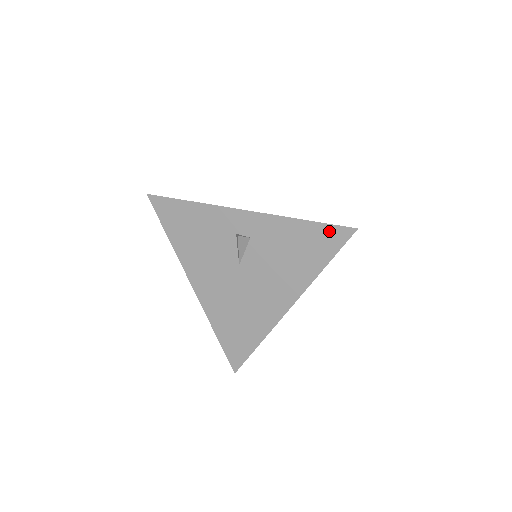
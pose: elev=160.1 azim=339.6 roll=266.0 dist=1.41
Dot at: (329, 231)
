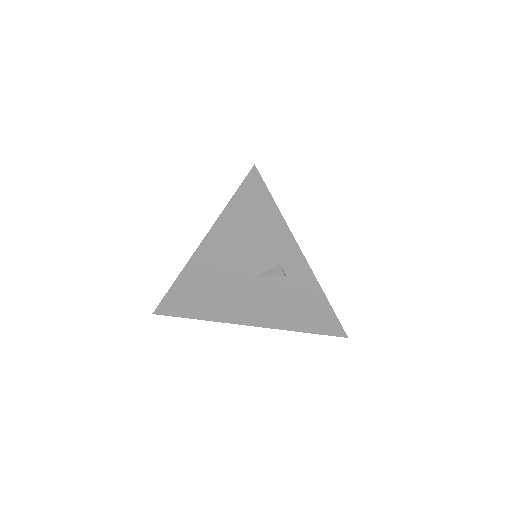
Dot at: (334, 323)
